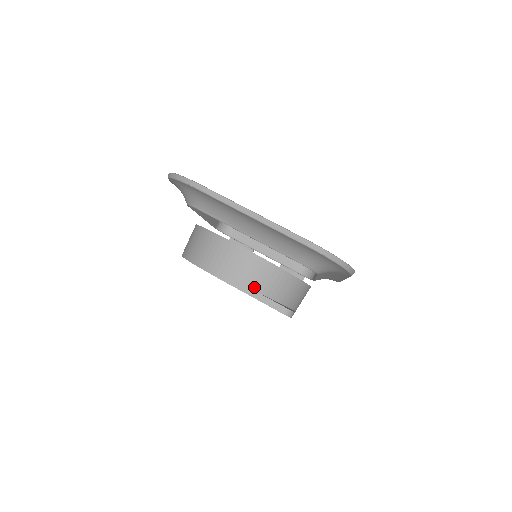
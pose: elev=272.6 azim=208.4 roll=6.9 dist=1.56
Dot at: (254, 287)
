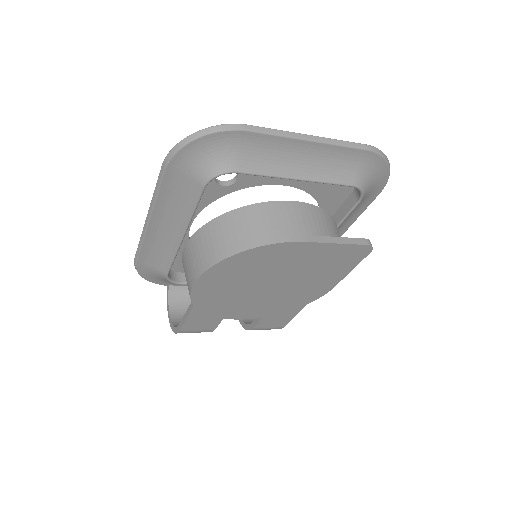
Dot at: (327, 237)
